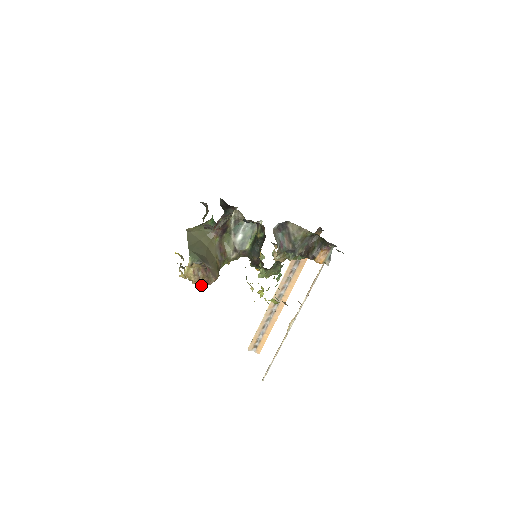
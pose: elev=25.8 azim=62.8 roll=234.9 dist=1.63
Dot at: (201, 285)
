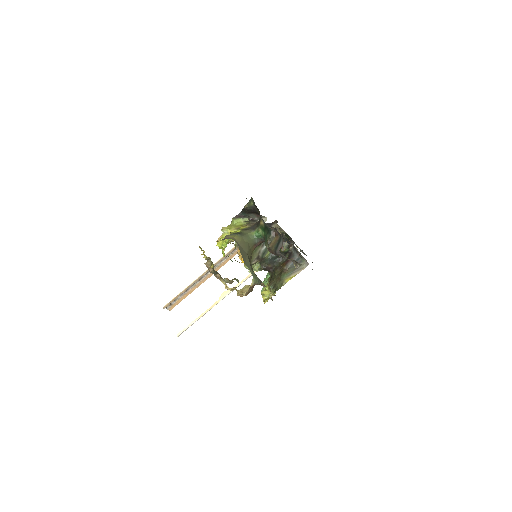
Dot at: (242, 296)
